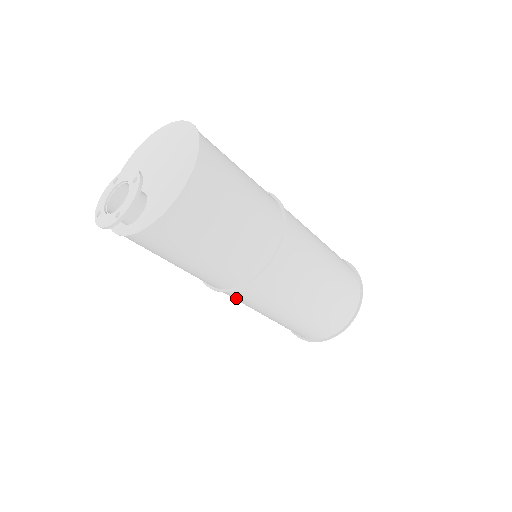
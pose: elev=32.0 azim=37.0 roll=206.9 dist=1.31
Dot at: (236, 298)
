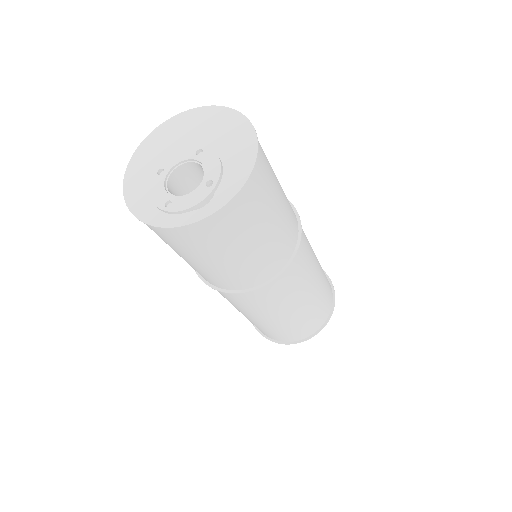
Dot at: (270, 295)
